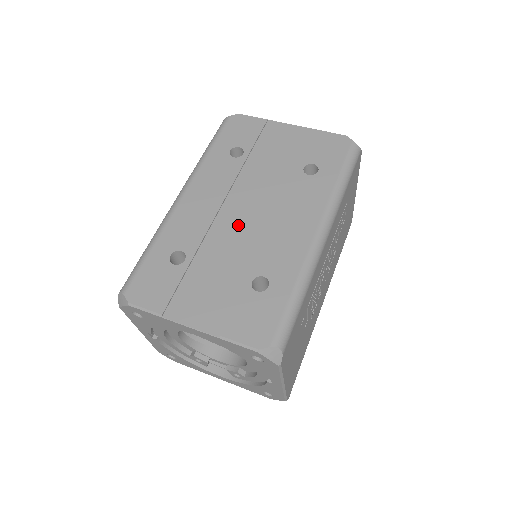
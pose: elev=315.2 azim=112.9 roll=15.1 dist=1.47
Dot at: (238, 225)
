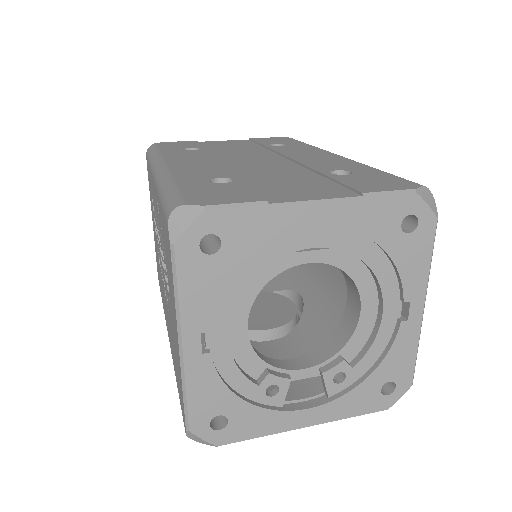
Dot at: (258, 164)
